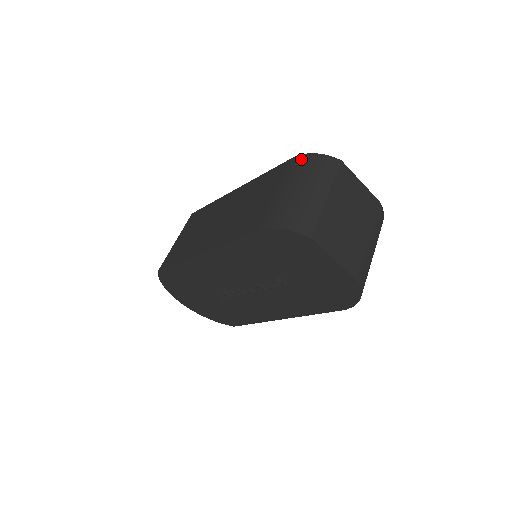
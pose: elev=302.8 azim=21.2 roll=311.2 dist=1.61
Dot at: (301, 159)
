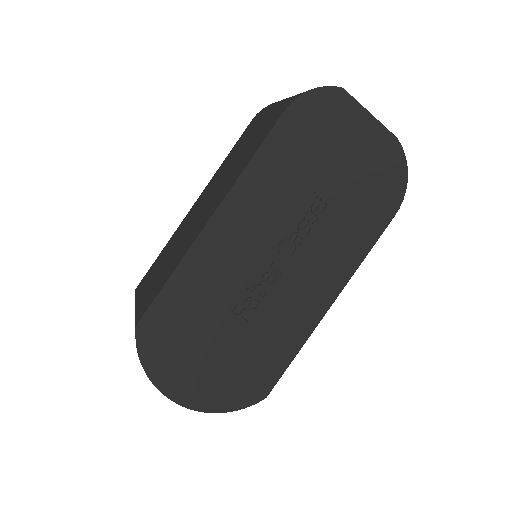
Dot at: (264, 108)
